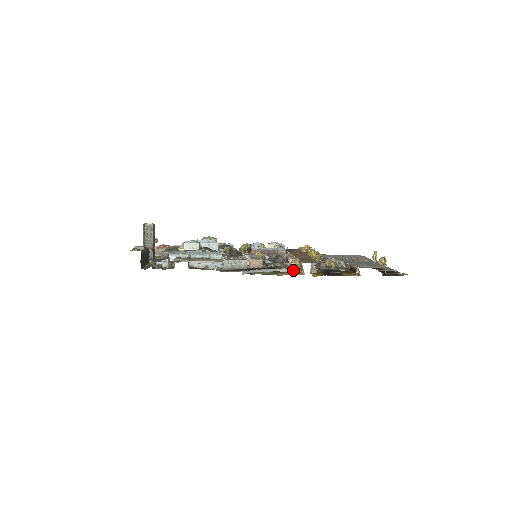
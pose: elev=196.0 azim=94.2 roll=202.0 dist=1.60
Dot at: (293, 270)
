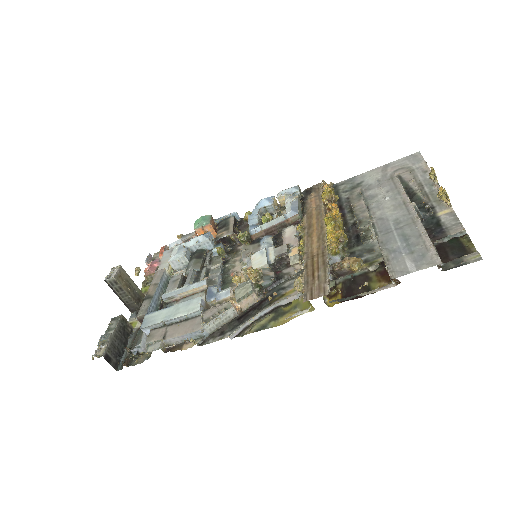
Dot at: (299, 300)
